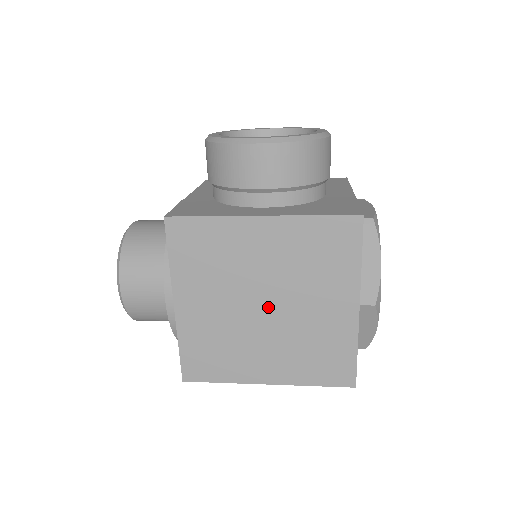
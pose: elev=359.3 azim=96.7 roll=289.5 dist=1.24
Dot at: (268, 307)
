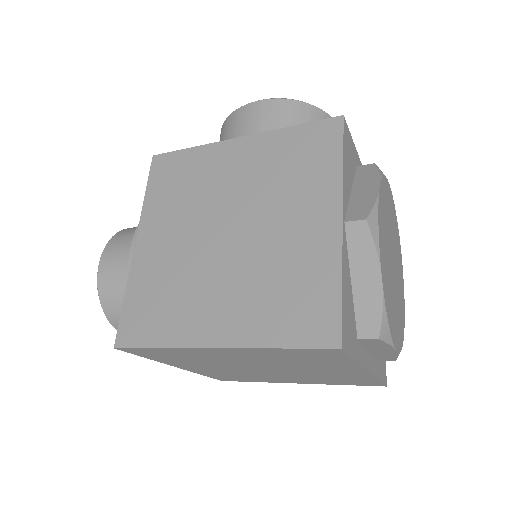
Dot at: (232, 233)
